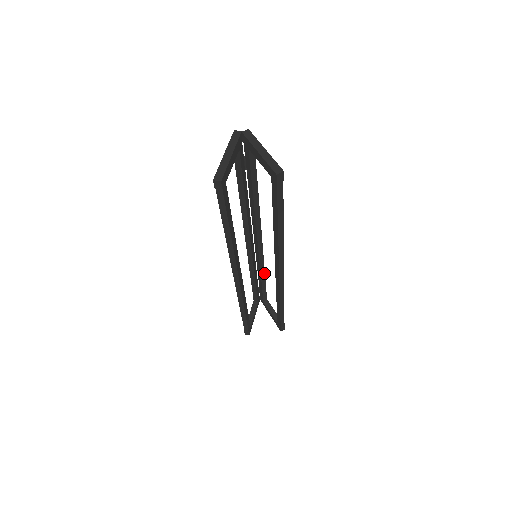
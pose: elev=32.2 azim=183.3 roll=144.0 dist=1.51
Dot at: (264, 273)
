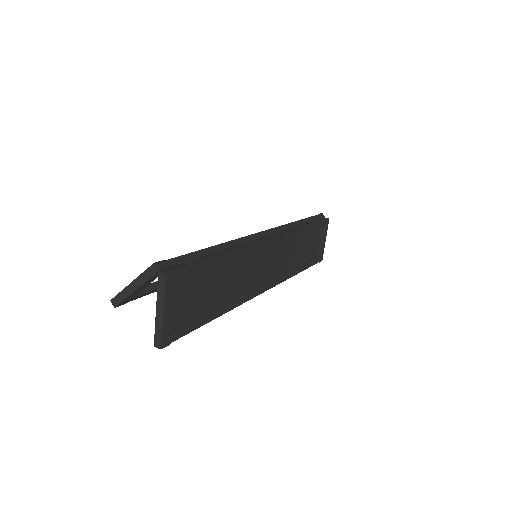
Dot at: (300, 235)
